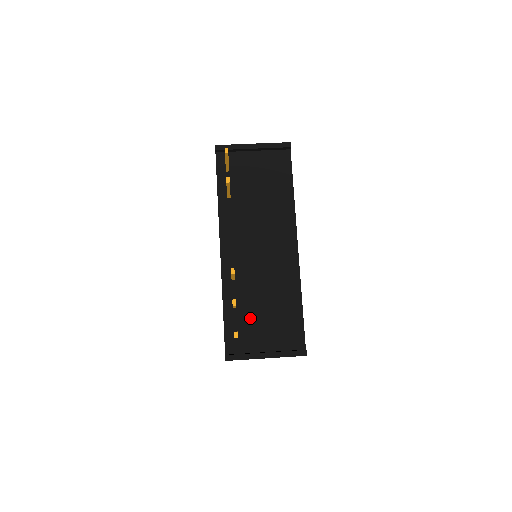
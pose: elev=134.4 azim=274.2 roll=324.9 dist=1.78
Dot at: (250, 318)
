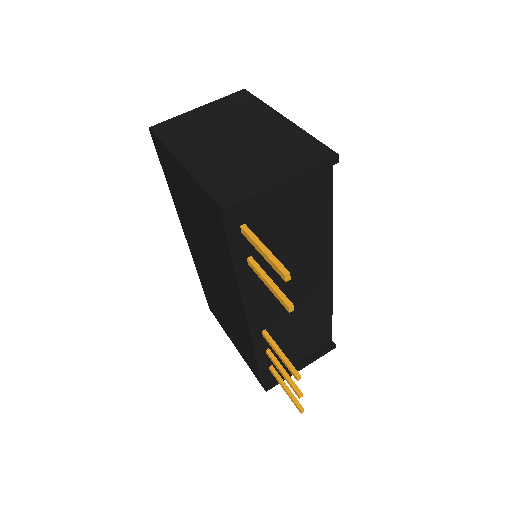
Dot at: (283, 350)
